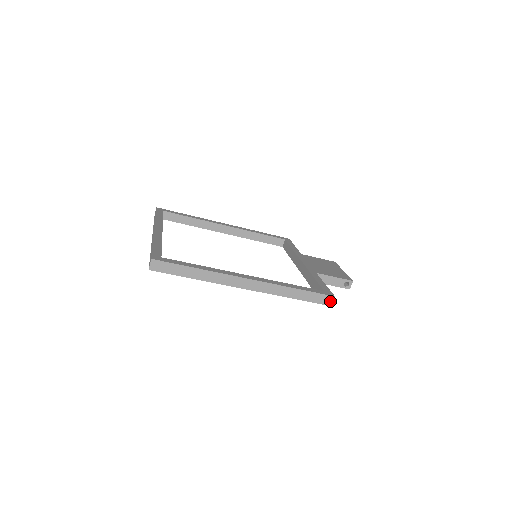
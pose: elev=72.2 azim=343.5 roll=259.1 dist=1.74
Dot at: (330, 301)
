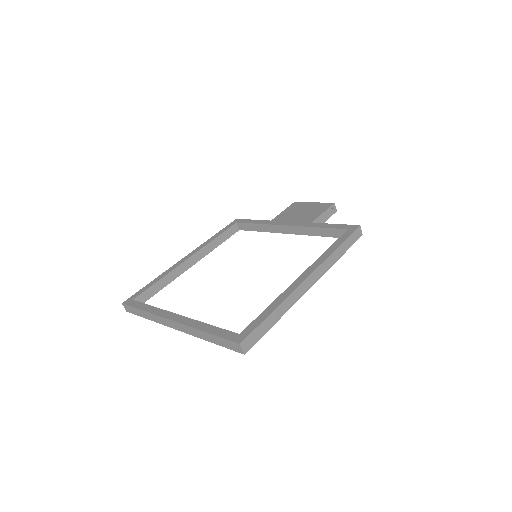
Dot at: (360, 232)
